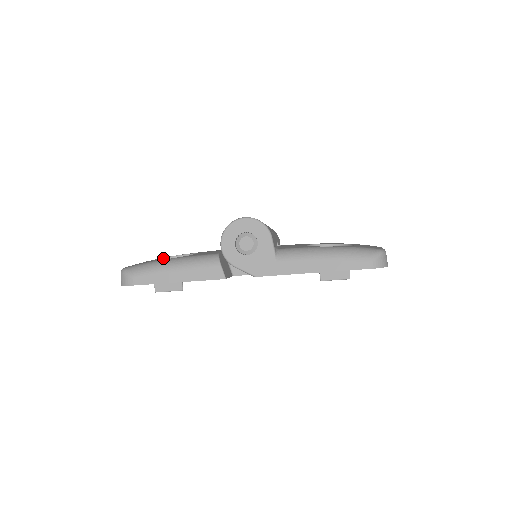
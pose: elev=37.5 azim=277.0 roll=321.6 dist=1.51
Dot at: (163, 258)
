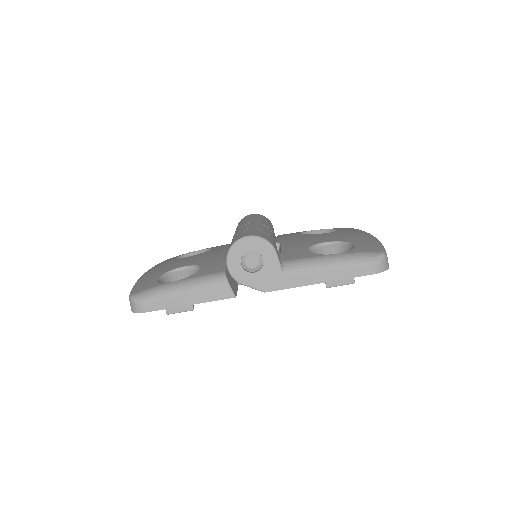
Dot at: (166, 273)
